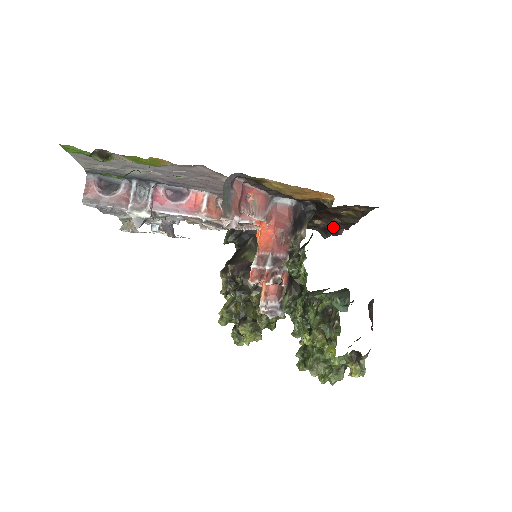
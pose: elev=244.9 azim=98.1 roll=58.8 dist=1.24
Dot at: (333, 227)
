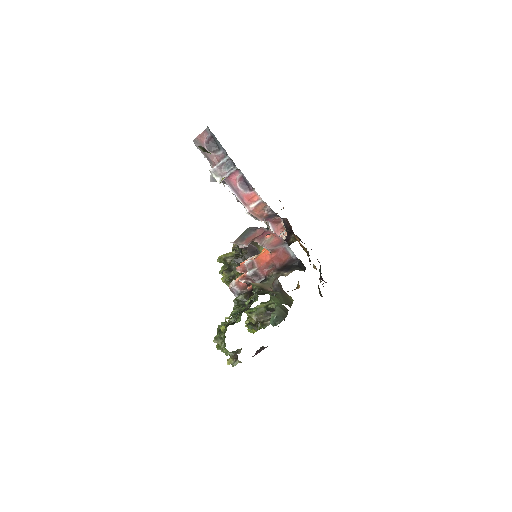
Dot at: occluded
